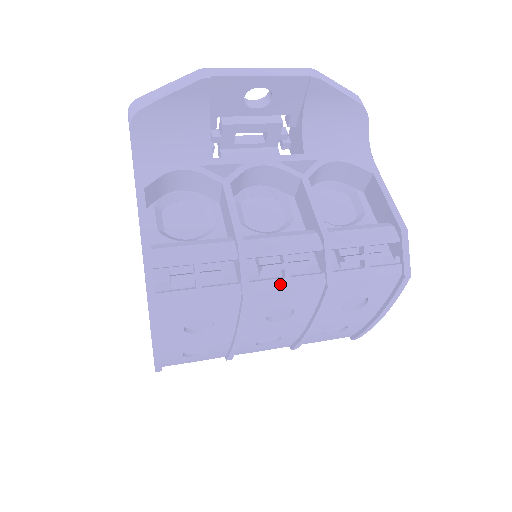
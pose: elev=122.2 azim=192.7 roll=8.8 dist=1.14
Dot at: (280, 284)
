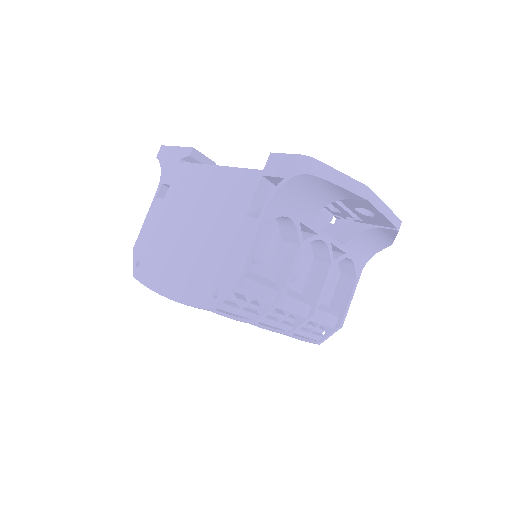
Dot at: (273, 324)
